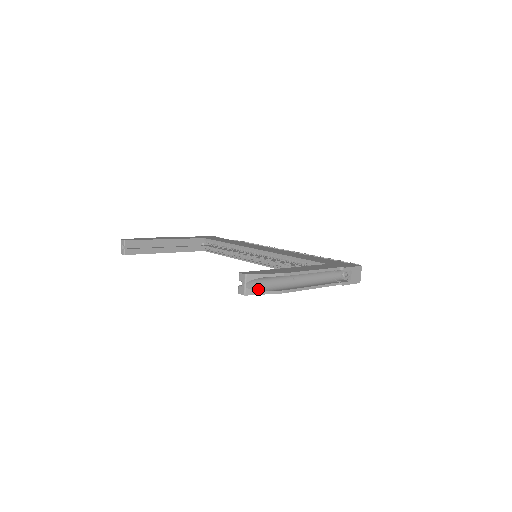
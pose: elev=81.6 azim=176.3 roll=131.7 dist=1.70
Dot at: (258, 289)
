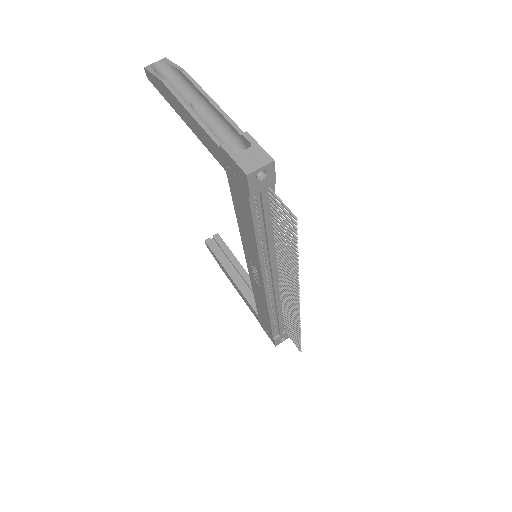
Dot at: (156, 71)
